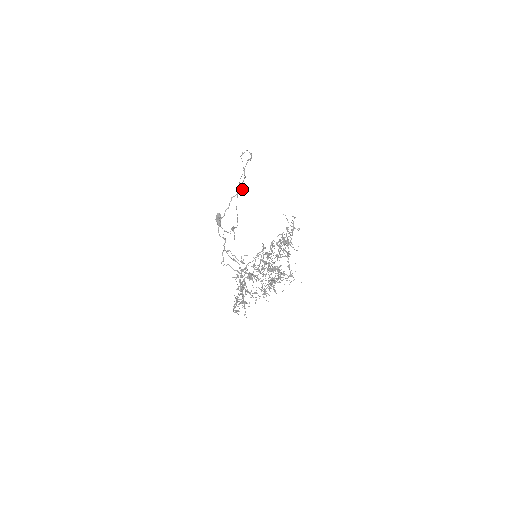
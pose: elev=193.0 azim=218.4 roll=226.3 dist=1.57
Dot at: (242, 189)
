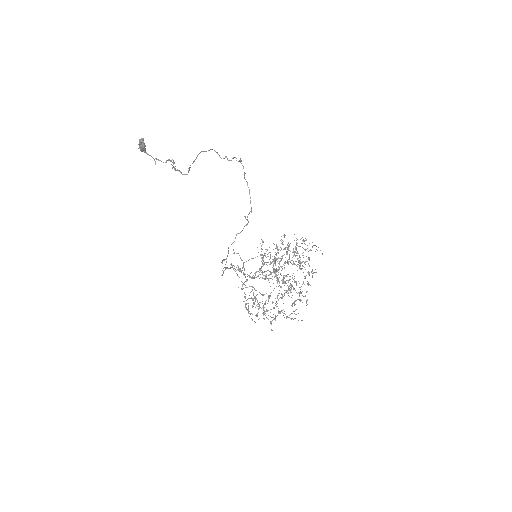
Dot at: (247, 223)
